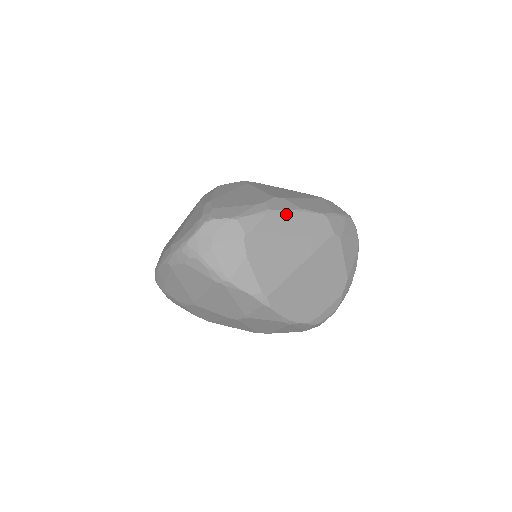
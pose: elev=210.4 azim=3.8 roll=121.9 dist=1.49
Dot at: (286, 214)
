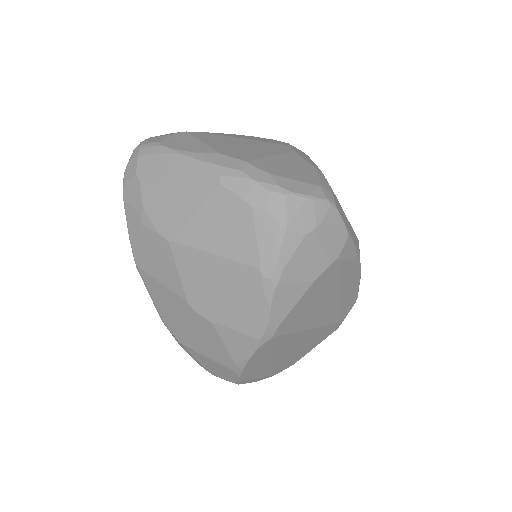
Dot at: (357, 272)
